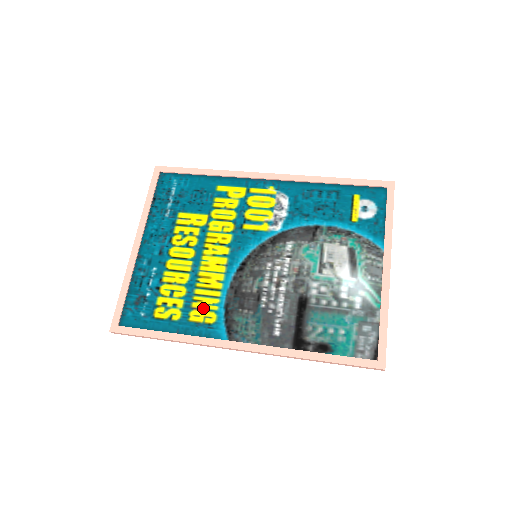
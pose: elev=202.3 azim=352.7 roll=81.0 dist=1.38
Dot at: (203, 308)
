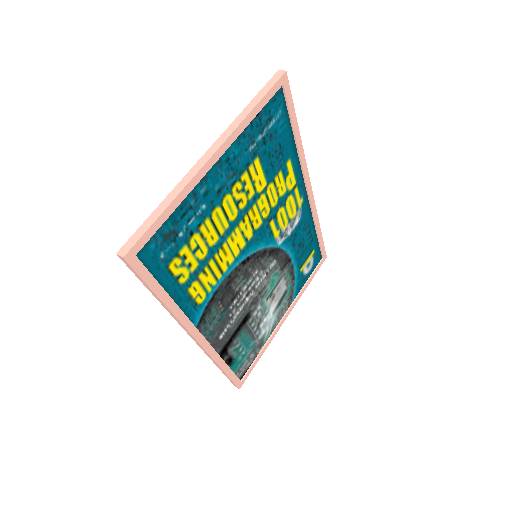
Dot at: (204, 284)
